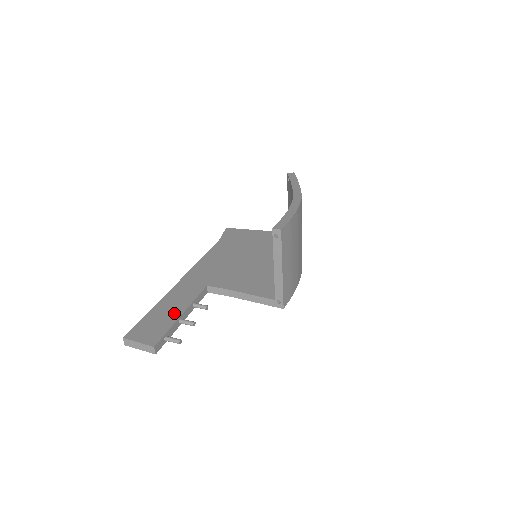
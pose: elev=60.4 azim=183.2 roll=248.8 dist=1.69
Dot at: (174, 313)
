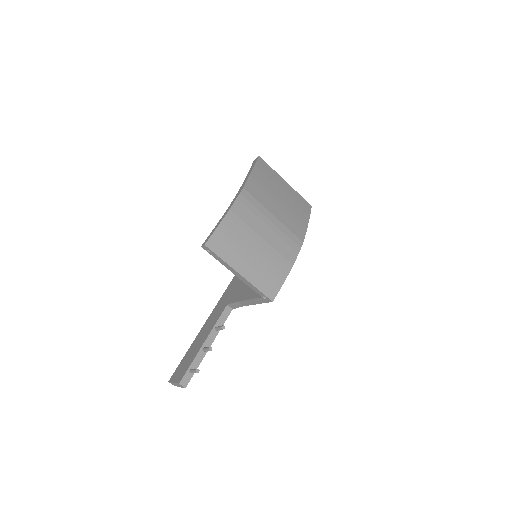
Dot at: (200, 344)
